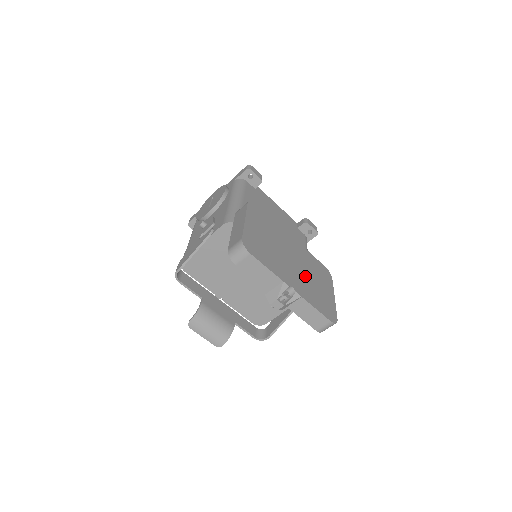
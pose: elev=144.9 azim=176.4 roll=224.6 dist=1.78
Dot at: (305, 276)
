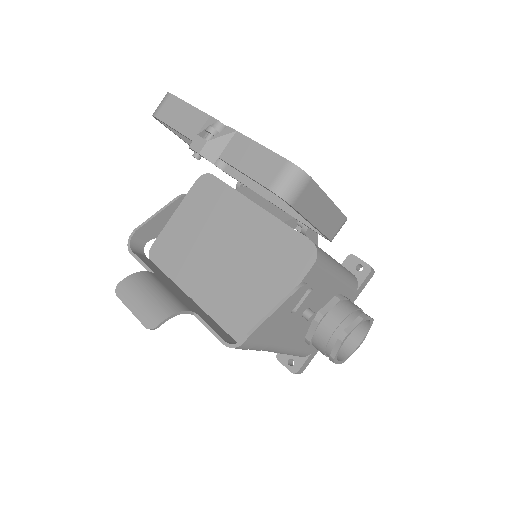
Dot at: occluded
